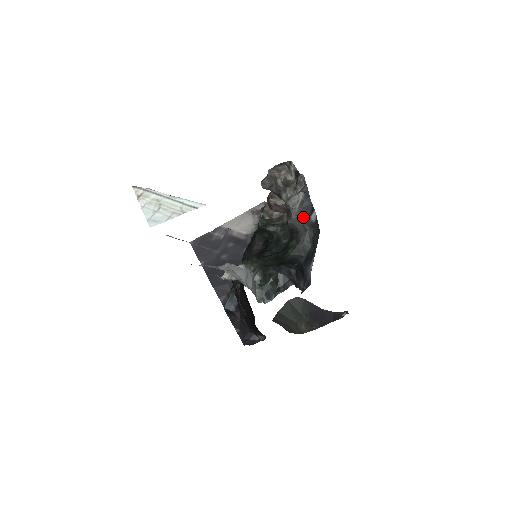
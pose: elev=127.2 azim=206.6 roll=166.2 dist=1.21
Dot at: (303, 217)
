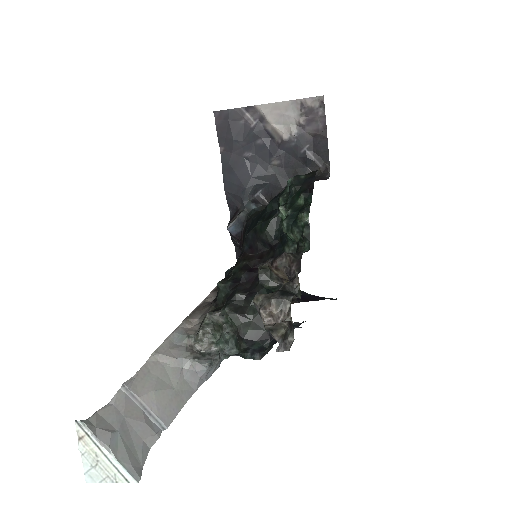
Dot at: occluded
